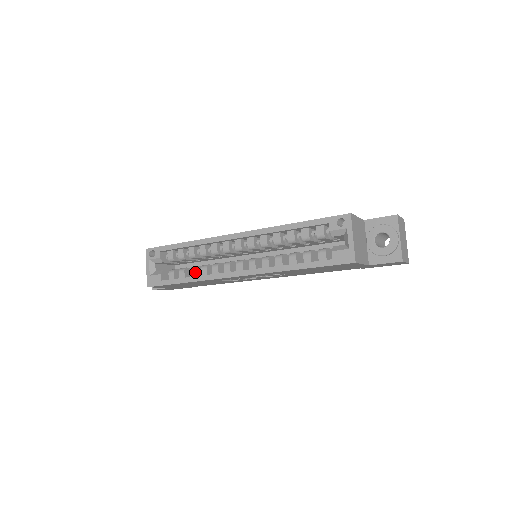
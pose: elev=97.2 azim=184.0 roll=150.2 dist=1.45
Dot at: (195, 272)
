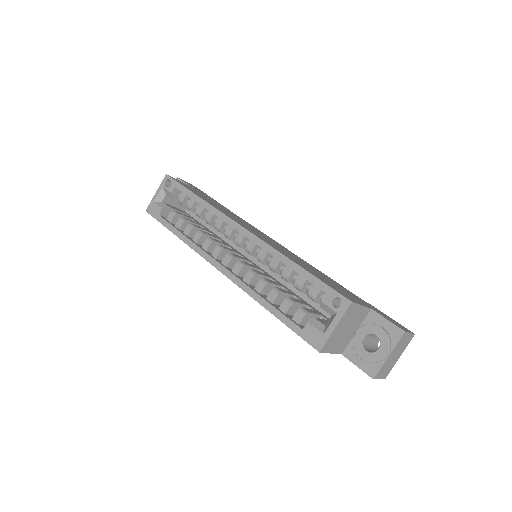
Dot at: (190, 231)
